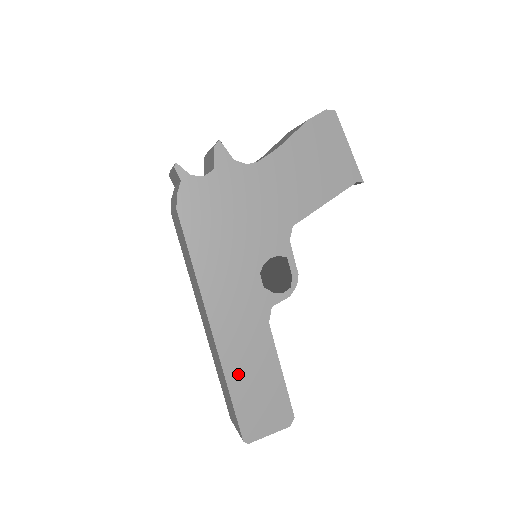
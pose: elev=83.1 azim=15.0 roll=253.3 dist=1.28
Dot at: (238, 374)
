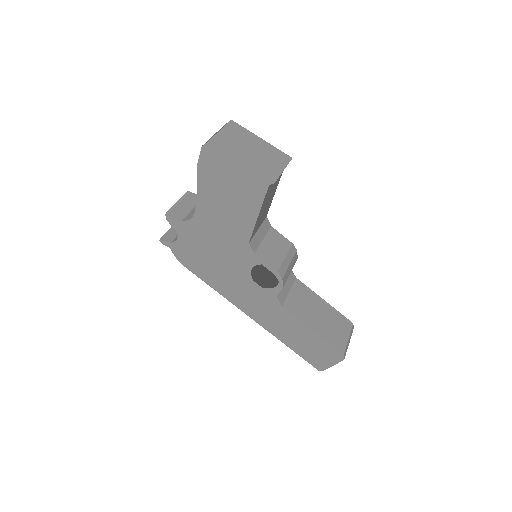
Dot at: (286, 338)
